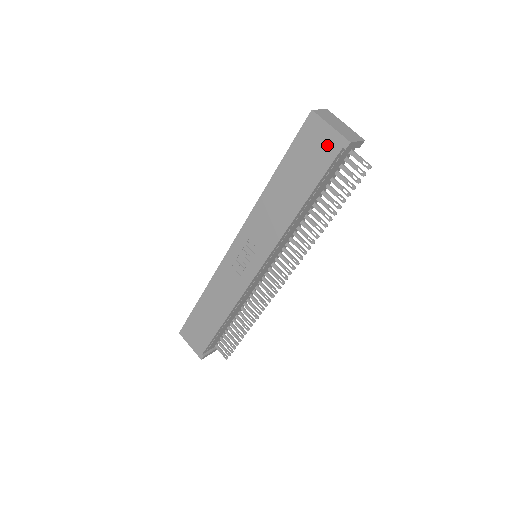
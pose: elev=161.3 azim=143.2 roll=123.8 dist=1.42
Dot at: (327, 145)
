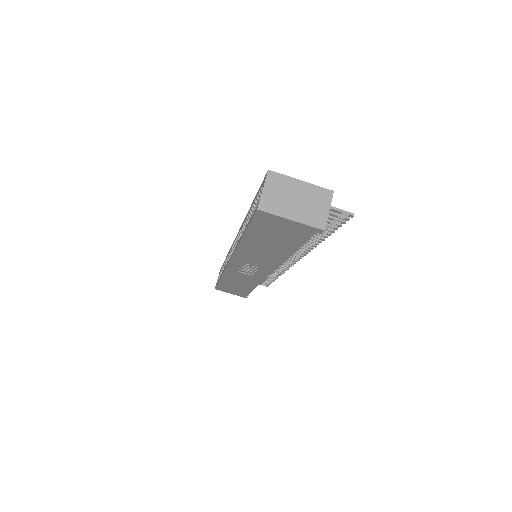
Dot at: (295, 230)
